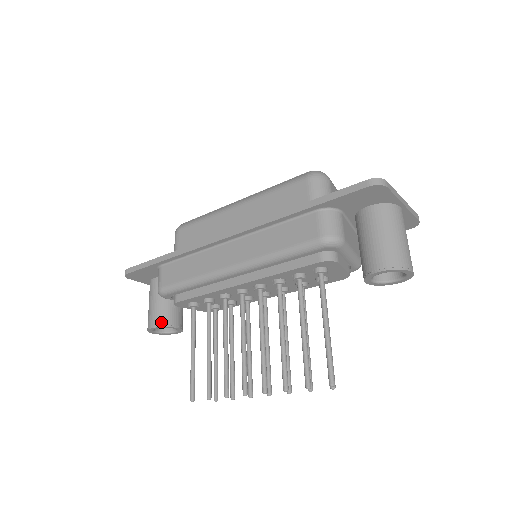
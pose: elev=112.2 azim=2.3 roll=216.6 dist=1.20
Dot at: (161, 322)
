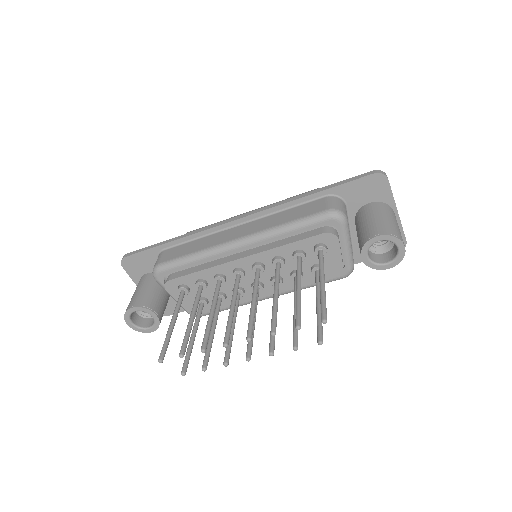
Dot at: (144, 304)
